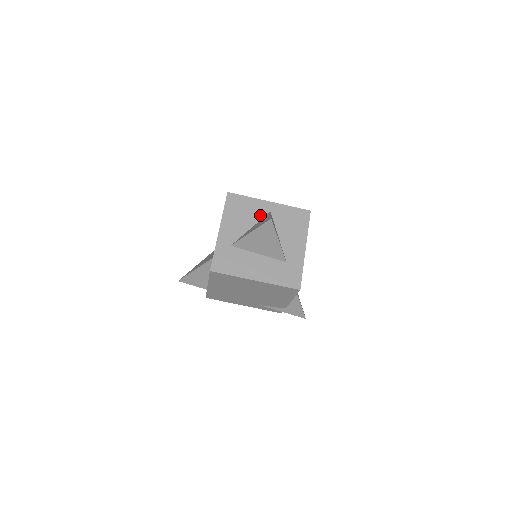
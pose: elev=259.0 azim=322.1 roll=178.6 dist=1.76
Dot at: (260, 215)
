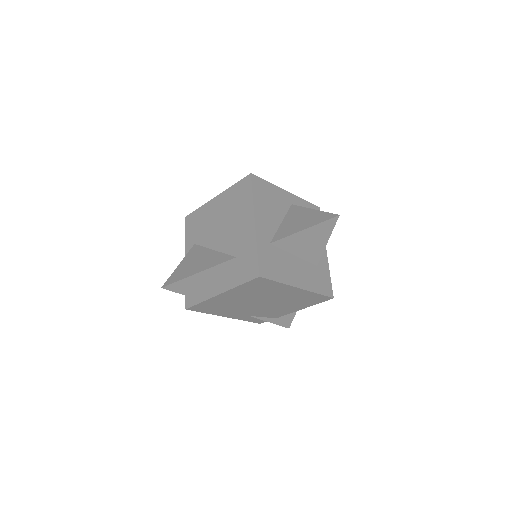
Dot at: (285, 207)
